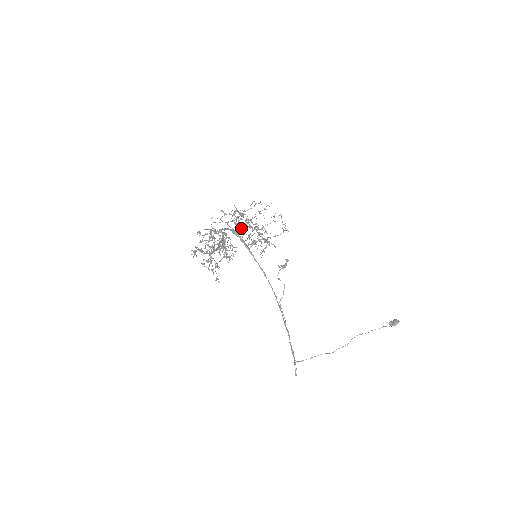
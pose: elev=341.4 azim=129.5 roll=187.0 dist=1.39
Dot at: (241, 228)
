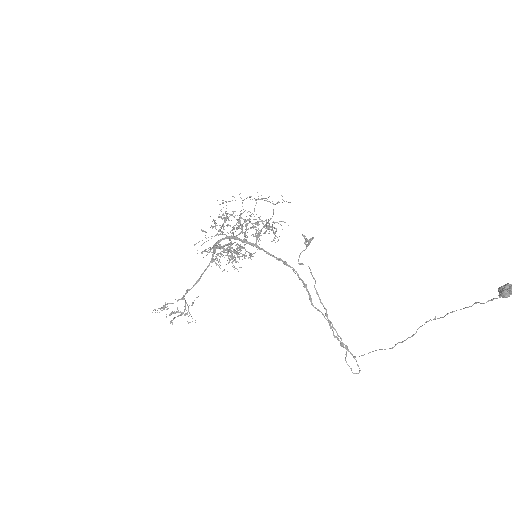
Dot at: (232, 232)
